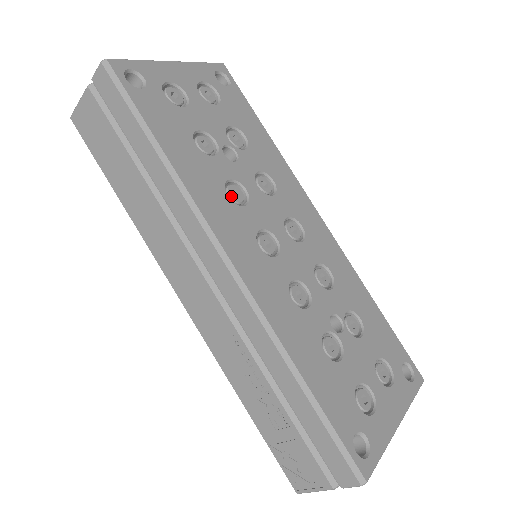
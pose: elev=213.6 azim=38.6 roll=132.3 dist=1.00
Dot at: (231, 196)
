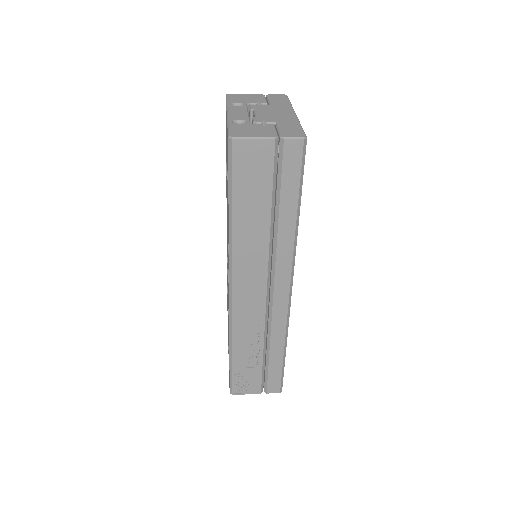
Dot at: occluded
